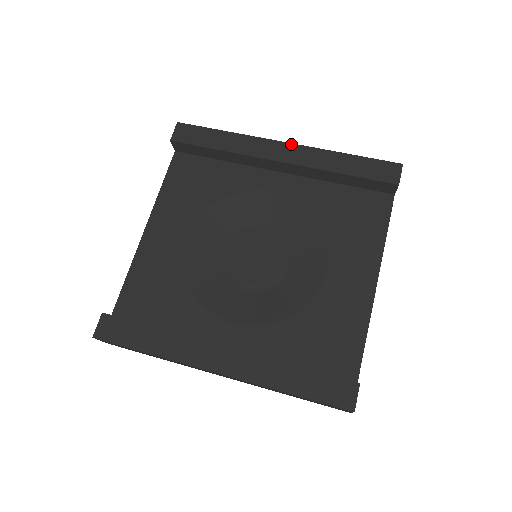
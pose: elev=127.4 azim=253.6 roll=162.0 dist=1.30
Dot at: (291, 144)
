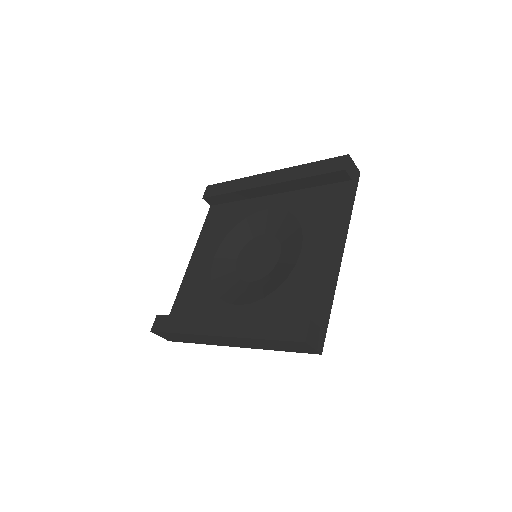
Dot at: (273, 172)
